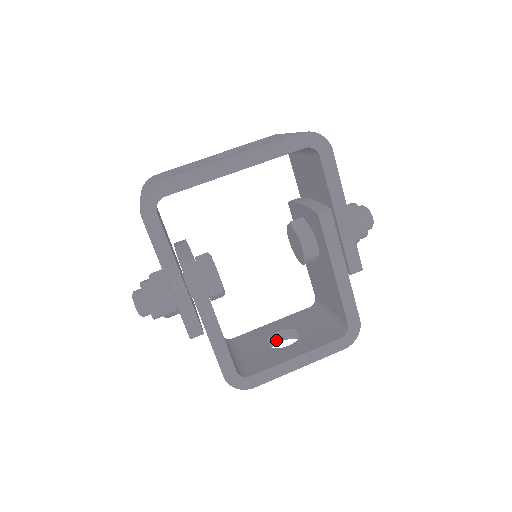
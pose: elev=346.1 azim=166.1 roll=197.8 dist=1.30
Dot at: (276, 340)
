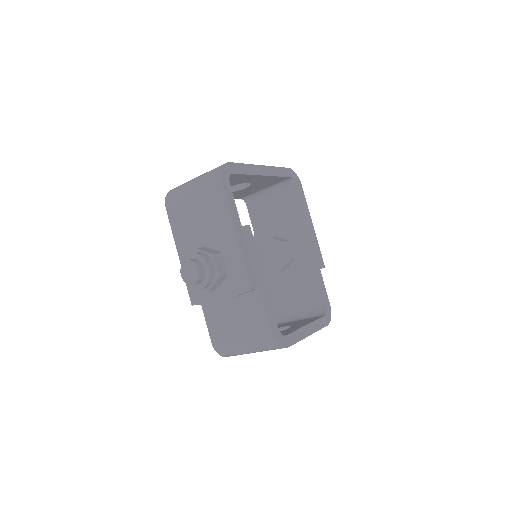
Dot at: occluded
